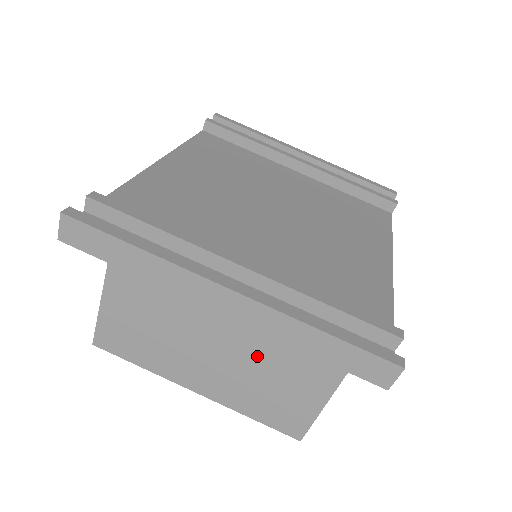
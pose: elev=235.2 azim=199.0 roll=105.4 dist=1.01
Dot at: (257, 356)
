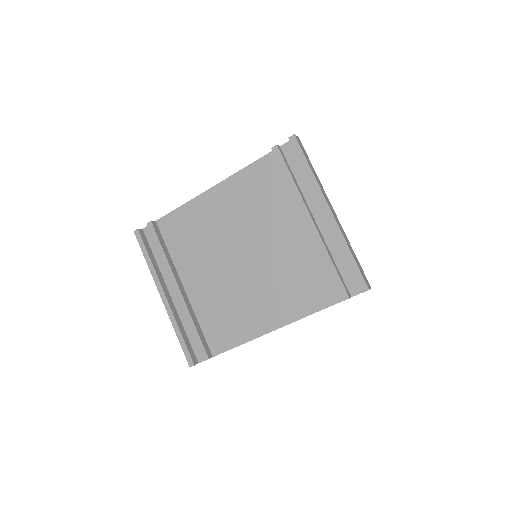
Dot at: occluded
